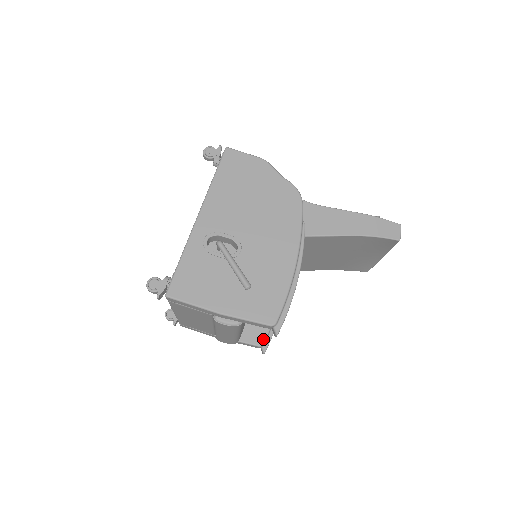
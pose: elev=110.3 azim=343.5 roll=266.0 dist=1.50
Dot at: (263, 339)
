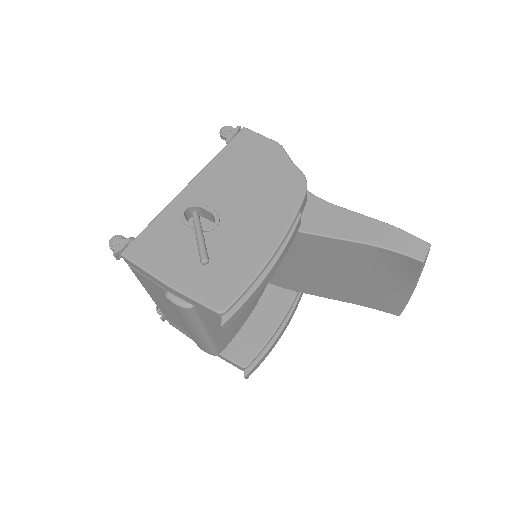
Dot at: (248, 360)
